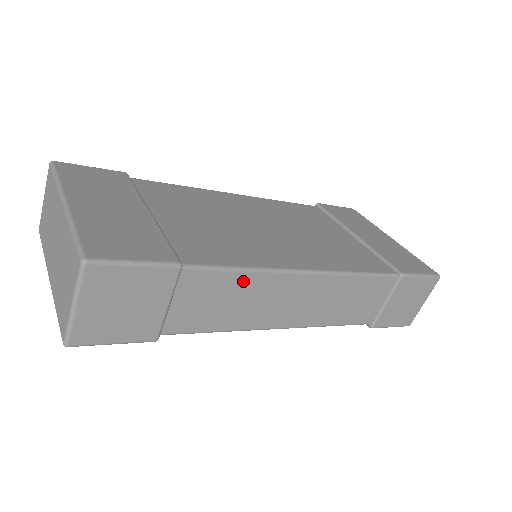
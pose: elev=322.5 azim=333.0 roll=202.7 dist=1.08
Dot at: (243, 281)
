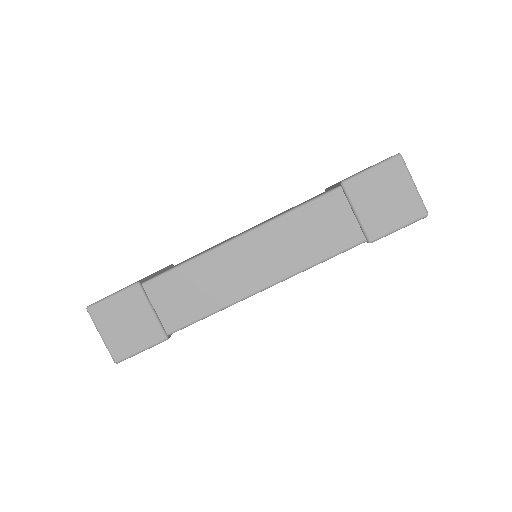
Dot at: (191, 271)
